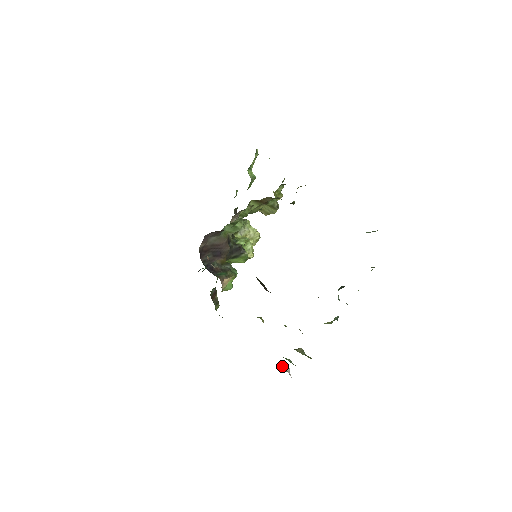
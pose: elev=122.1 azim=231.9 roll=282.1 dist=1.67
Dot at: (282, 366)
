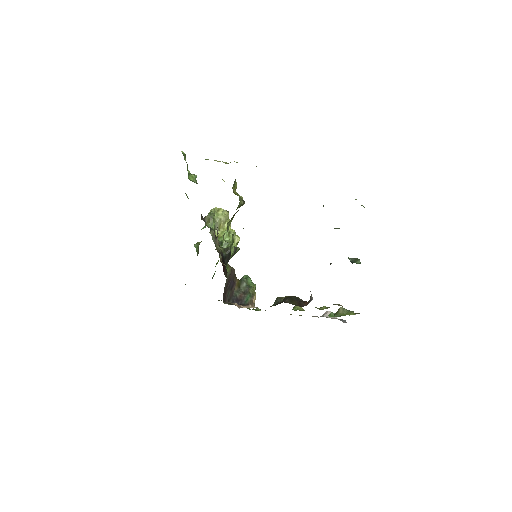
Dot at: (326, 315)
